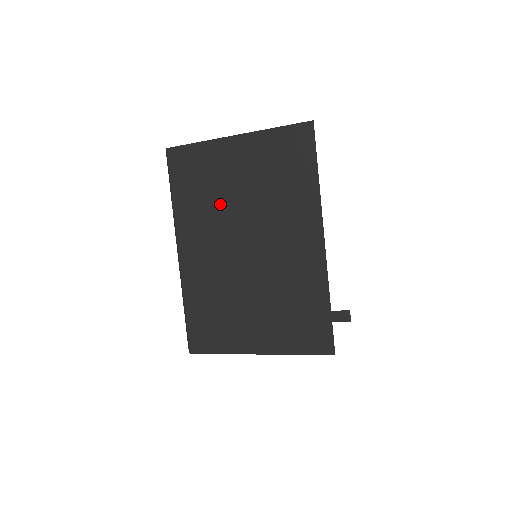
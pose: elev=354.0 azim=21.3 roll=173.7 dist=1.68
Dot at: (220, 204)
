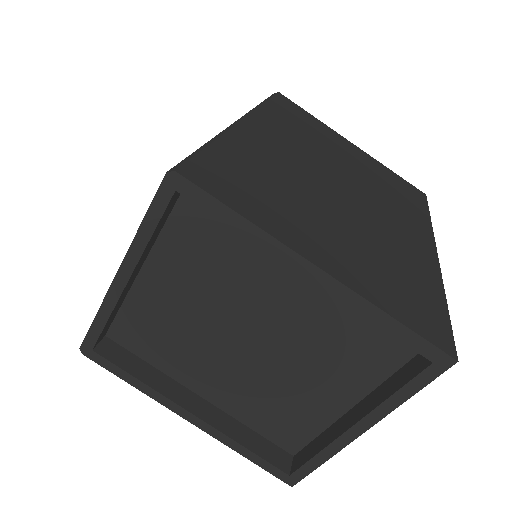
Dot at: (321, 148)
